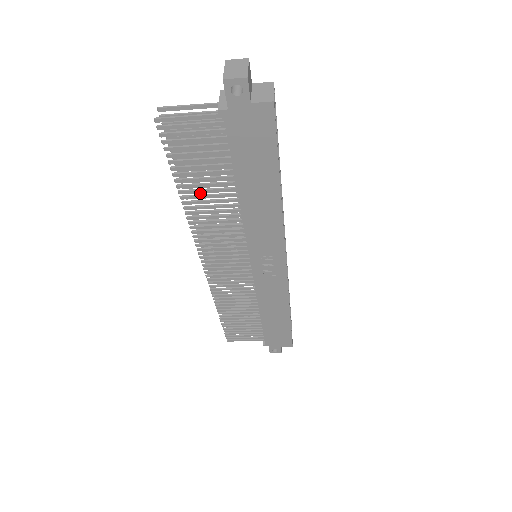
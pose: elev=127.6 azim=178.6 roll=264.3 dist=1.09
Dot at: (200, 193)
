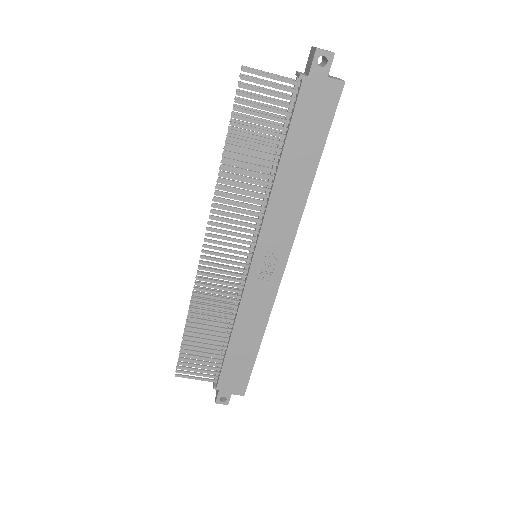
Dot at: (236, 166)
